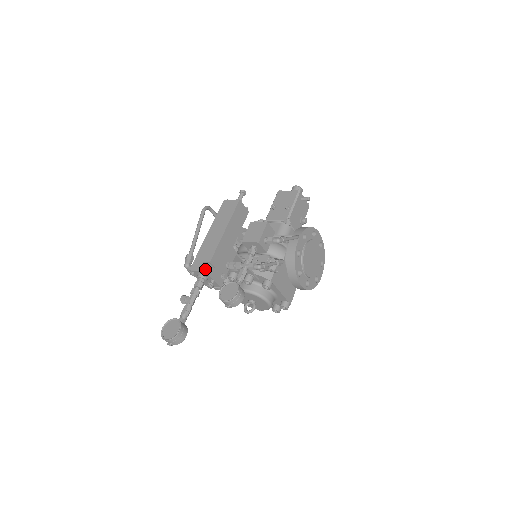
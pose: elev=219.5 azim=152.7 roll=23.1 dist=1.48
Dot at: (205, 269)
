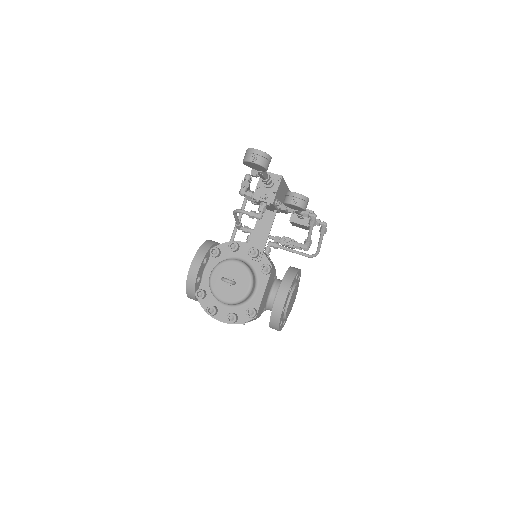
Dot at: (281, 176)
